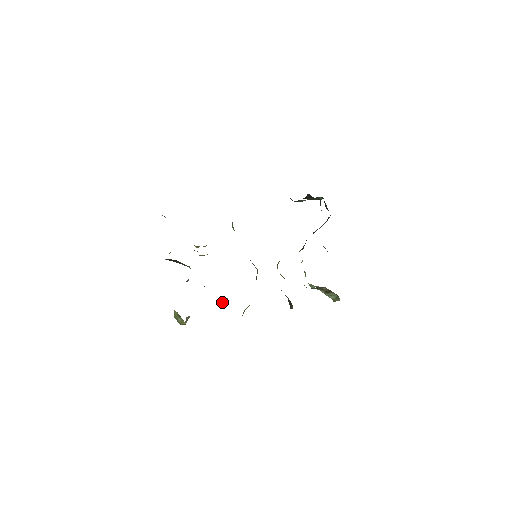
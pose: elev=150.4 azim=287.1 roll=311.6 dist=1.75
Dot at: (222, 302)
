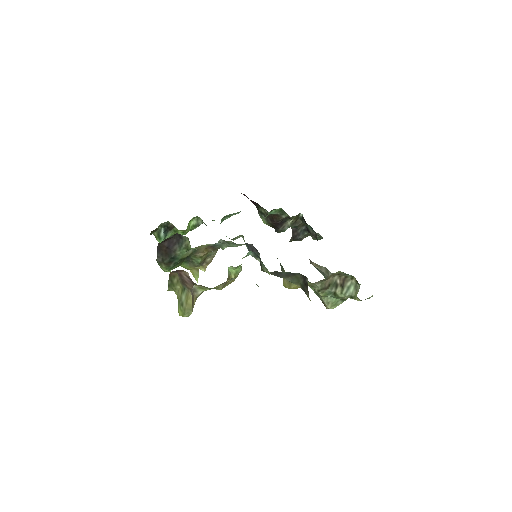
Dot at: (228, 271)
